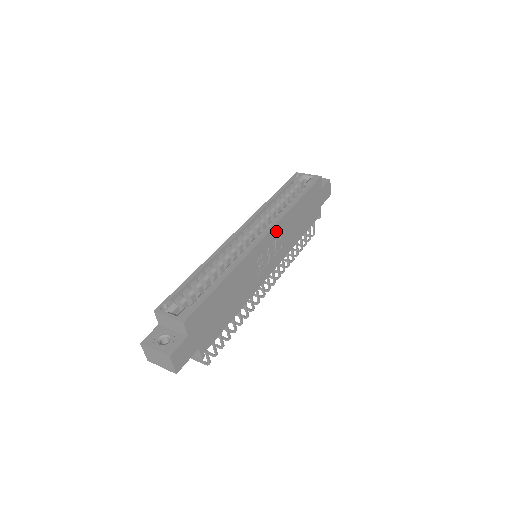
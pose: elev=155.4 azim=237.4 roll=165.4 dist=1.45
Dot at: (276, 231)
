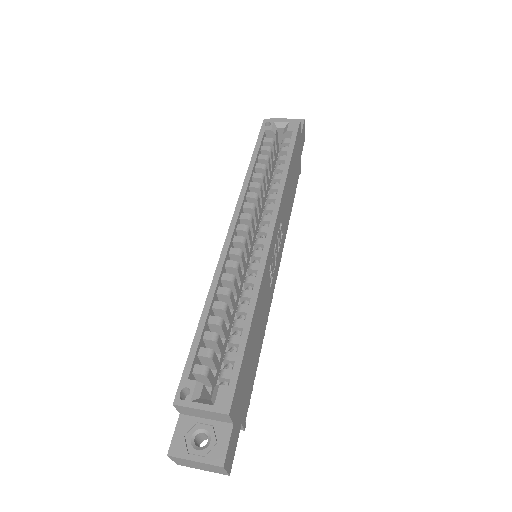
Dot at: (278, 219)
